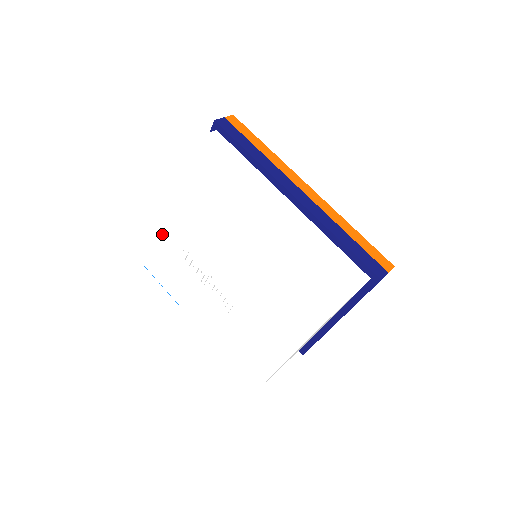
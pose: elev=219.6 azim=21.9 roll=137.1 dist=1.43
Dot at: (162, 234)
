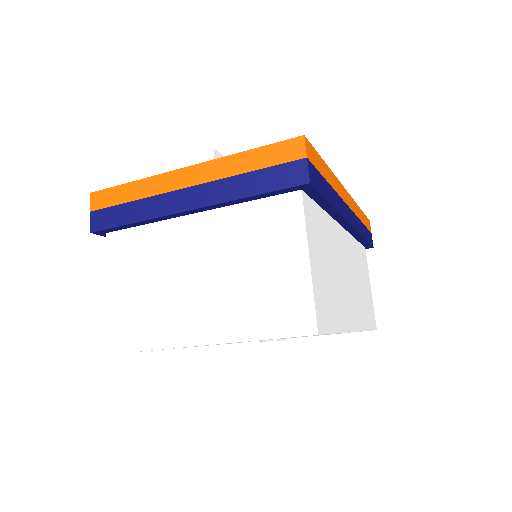
Dot at: occluded
